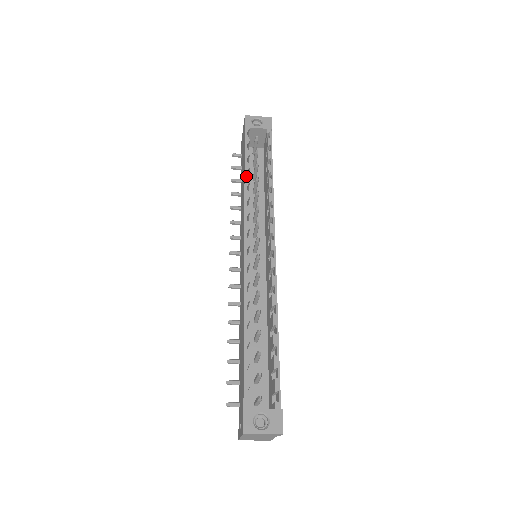
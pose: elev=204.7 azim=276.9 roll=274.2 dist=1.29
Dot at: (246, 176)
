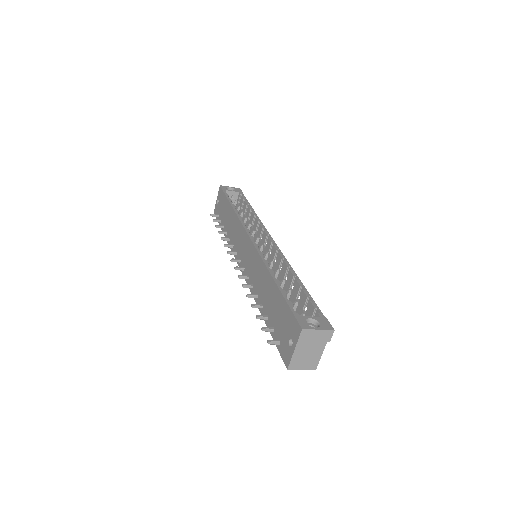
Dot at: (235, 209)
